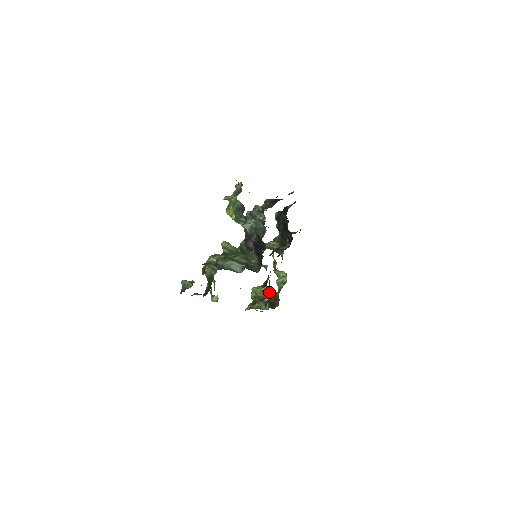
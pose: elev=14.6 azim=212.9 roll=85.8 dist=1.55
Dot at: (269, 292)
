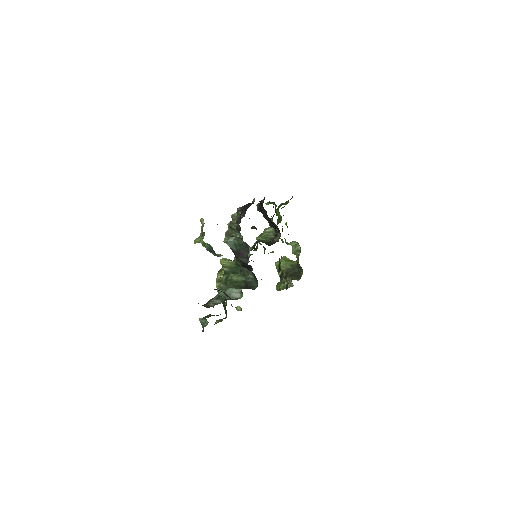
Dot at: (291, 262)
